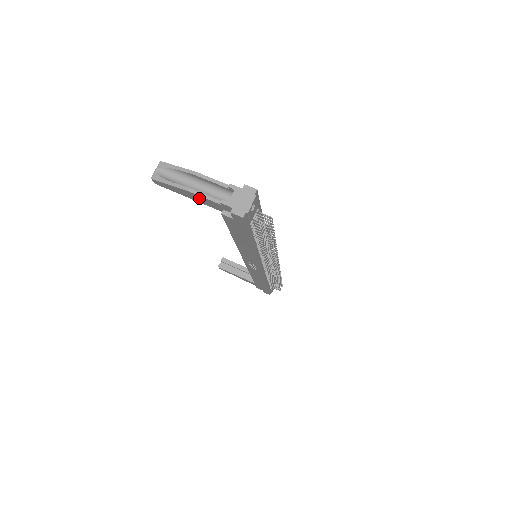
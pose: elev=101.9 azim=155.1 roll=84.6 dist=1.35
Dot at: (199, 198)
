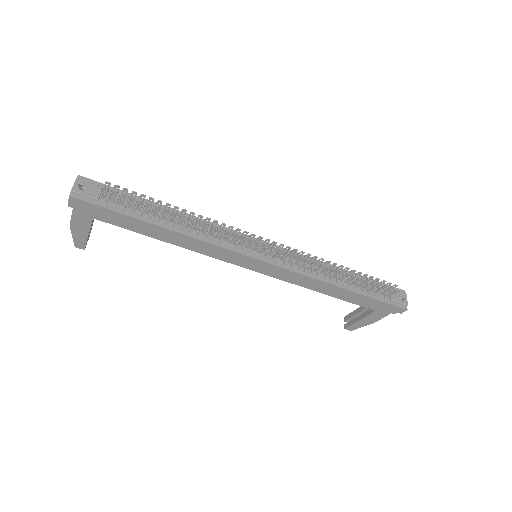
Dot at: (78, 223)
